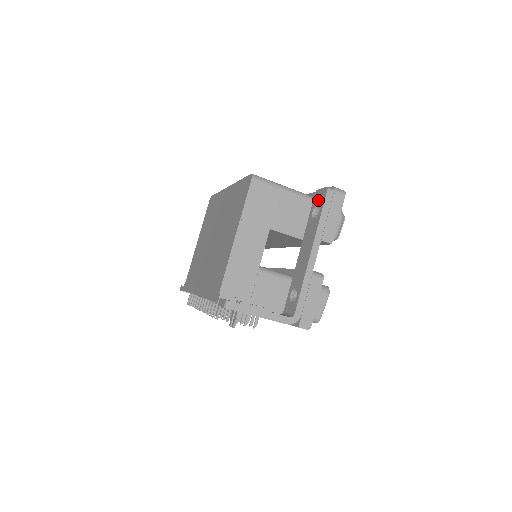
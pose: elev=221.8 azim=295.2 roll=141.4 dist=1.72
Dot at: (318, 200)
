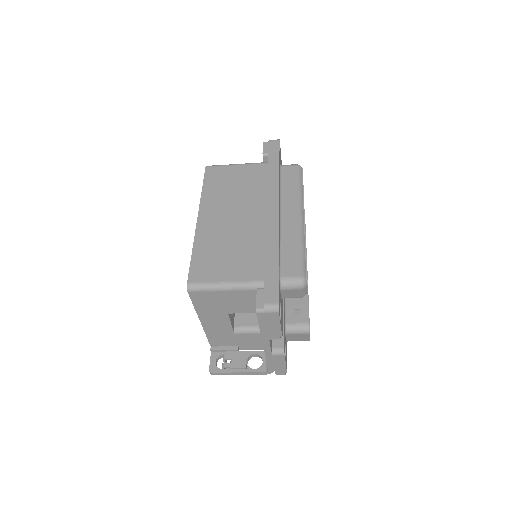
Dot at: occluded
